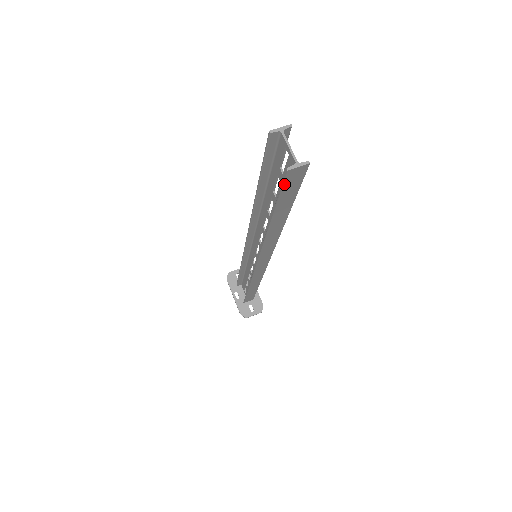
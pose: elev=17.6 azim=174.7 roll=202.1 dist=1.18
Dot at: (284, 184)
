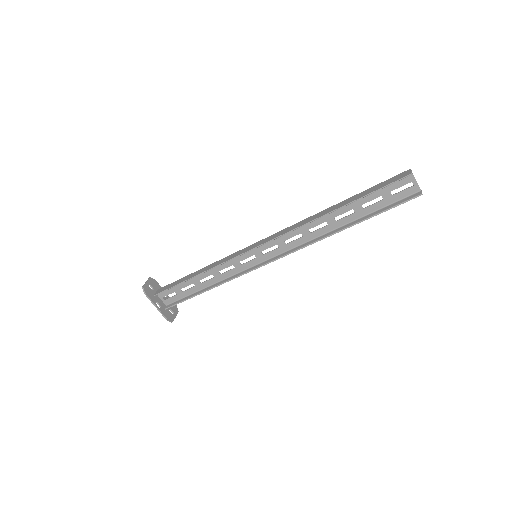
Dot at: occluded
